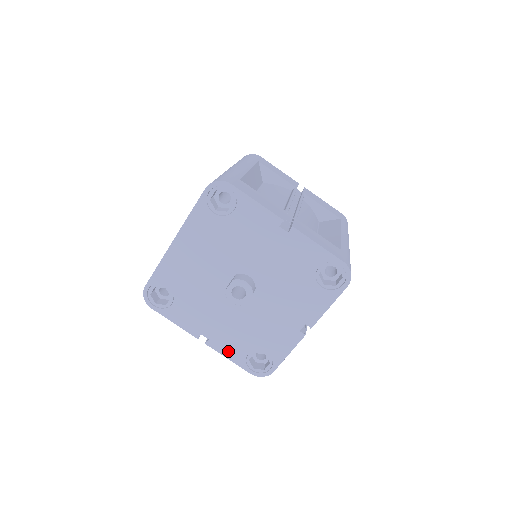
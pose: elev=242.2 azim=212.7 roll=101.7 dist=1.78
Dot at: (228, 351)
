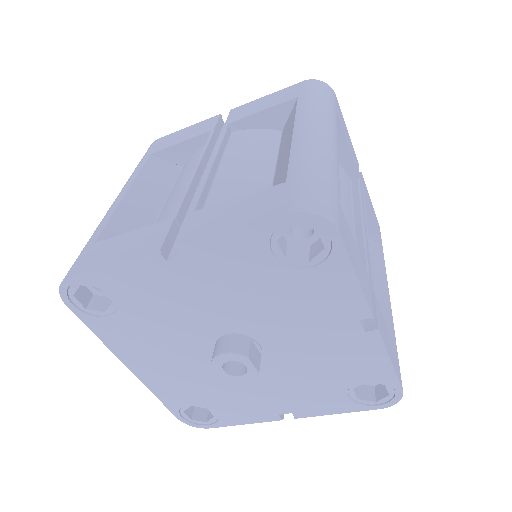
Dot at: (325, 408)
